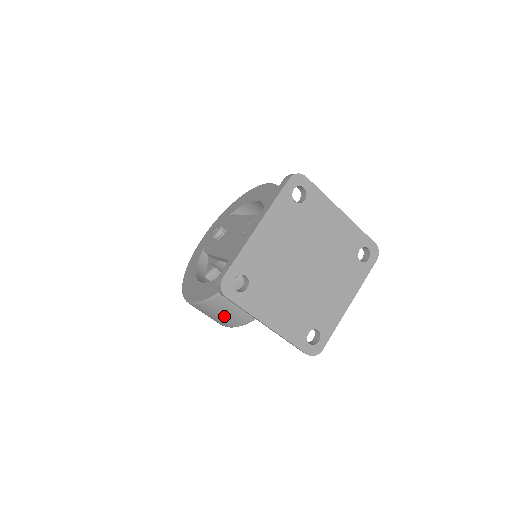
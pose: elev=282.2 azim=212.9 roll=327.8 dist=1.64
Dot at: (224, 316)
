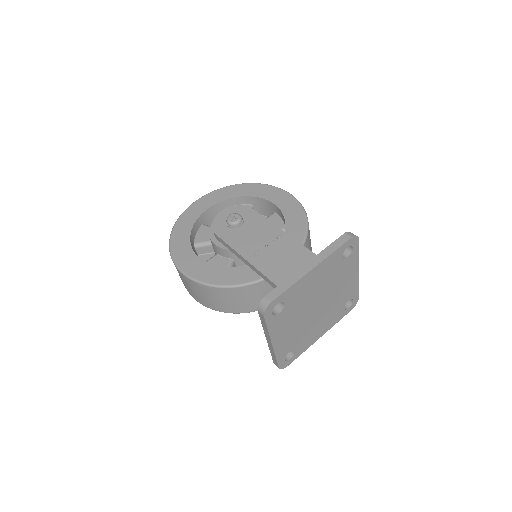
Dot at: (211, 300)
